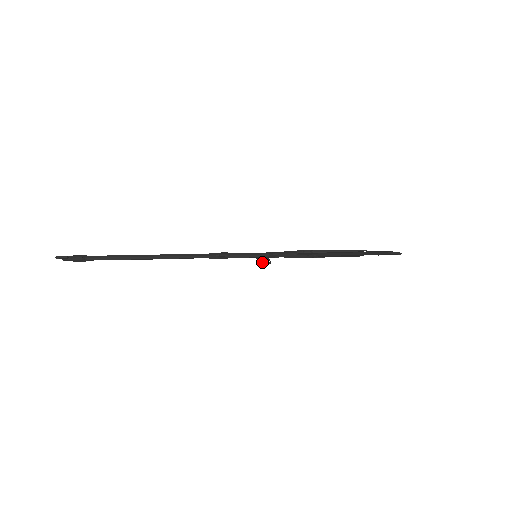
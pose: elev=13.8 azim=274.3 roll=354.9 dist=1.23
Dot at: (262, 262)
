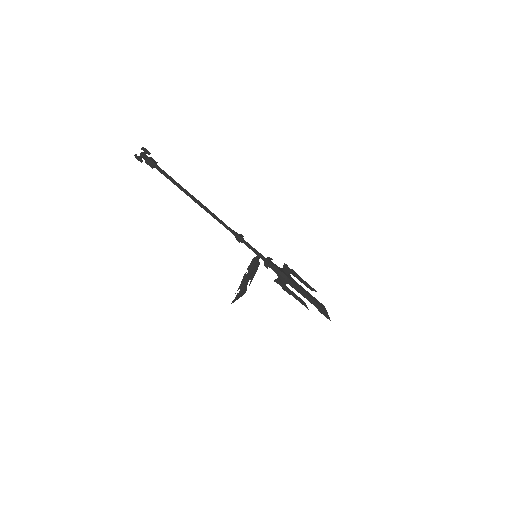
Dot at: (243, 283)
